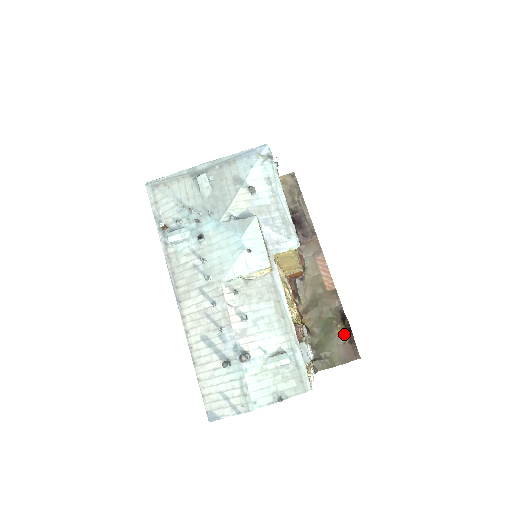
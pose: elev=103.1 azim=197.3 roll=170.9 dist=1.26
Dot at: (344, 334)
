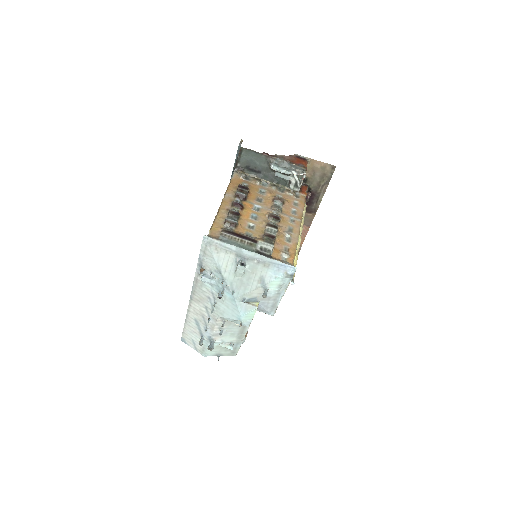
Dot at: occluded
